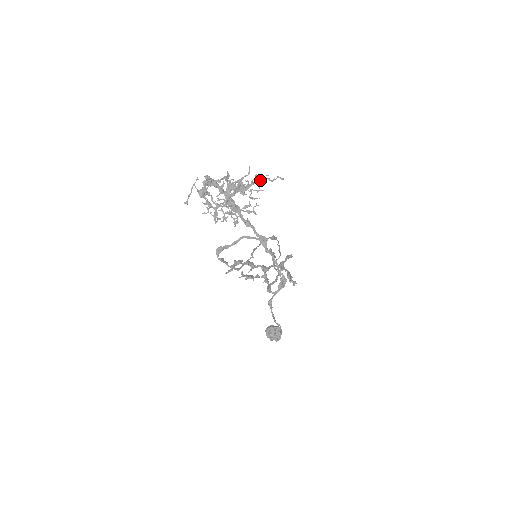
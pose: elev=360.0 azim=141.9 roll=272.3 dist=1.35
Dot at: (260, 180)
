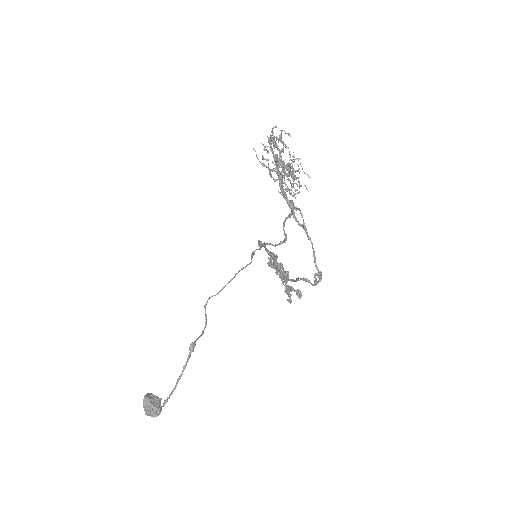
Dot at: (295, 177)
